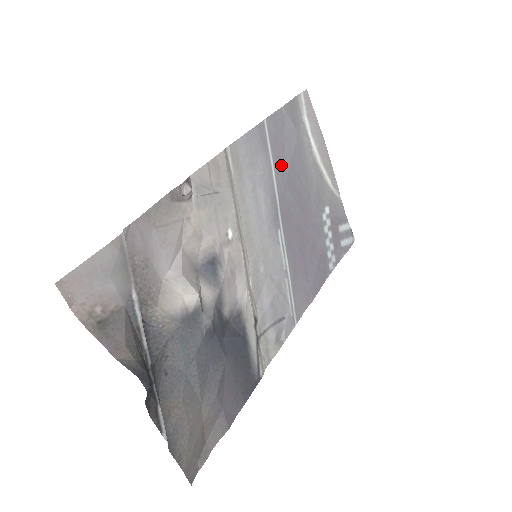
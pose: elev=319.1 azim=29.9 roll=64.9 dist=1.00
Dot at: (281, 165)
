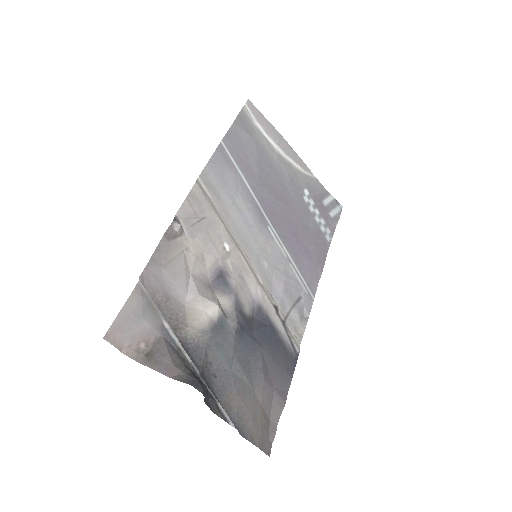
Dot at: (250, 172)
